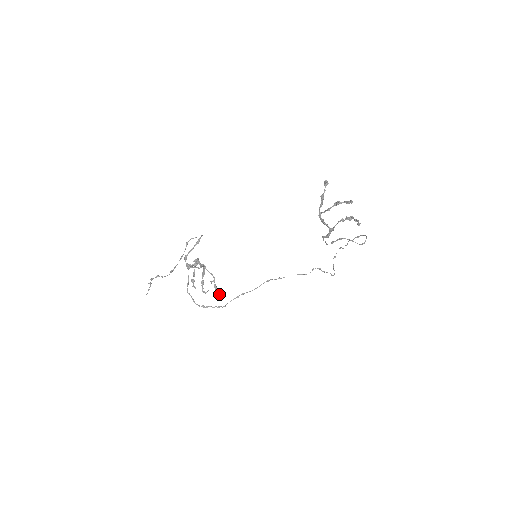
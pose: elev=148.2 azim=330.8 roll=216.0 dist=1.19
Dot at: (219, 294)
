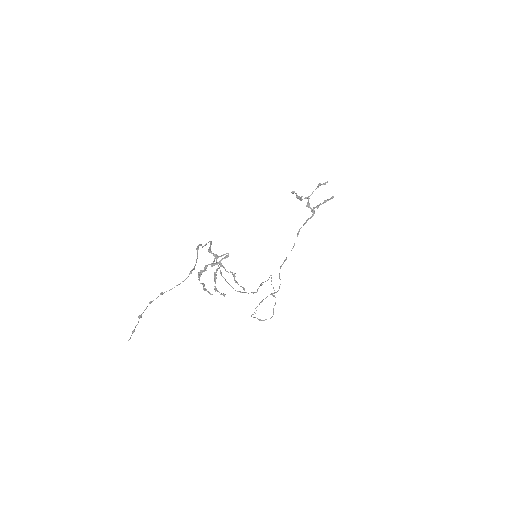
Dot at: (243, 287)
